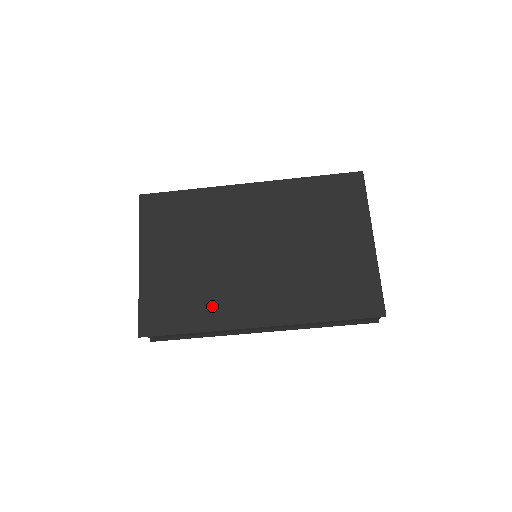
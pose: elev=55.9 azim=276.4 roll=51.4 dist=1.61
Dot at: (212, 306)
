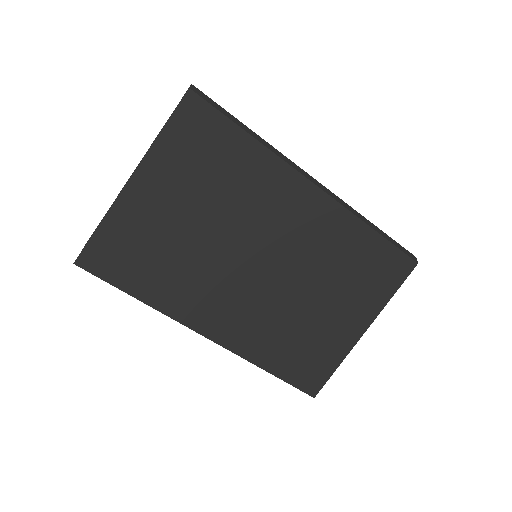
Dot at: (176, 287)
